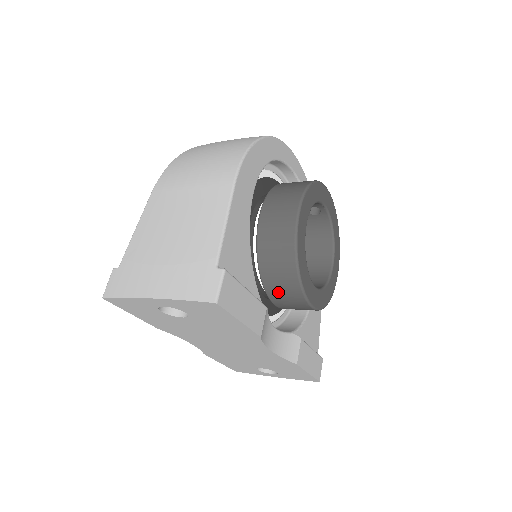
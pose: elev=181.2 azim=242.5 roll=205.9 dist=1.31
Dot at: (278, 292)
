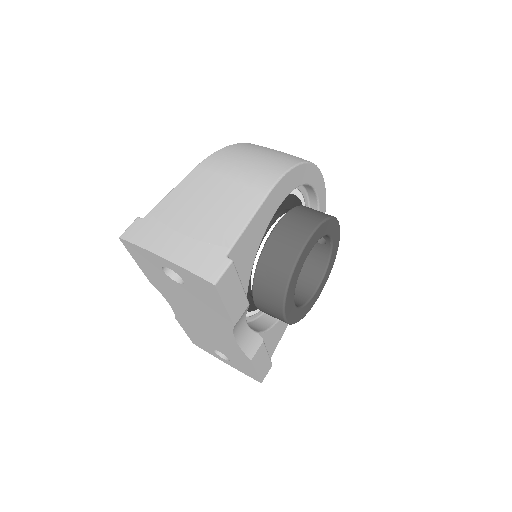
Dot at: (263, 295)
